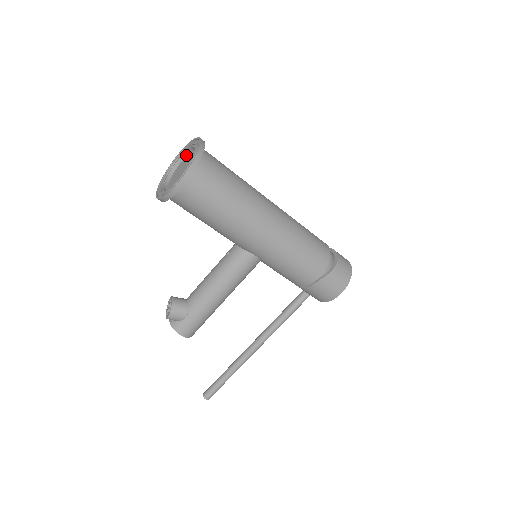
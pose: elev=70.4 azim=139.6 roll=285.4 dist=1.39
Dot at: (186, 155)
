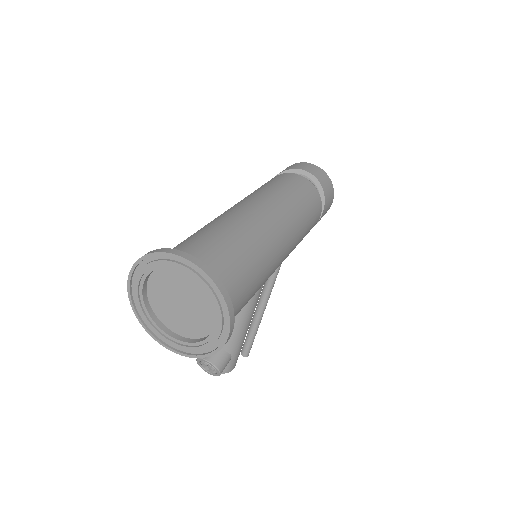
Dot at: (150, 273)
